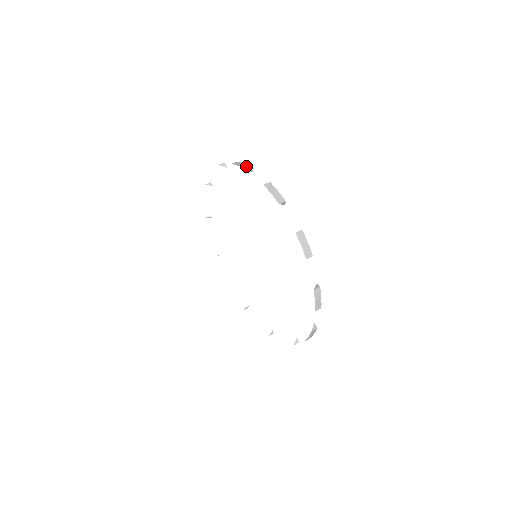
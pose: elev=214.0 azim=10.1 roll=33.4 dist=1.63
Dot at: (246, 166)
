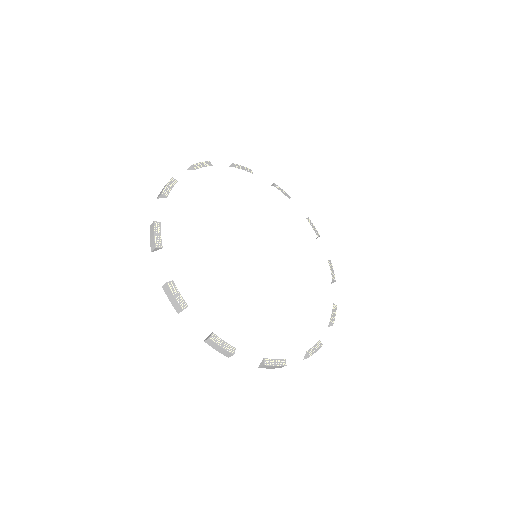
Dot at: (193, 165)
